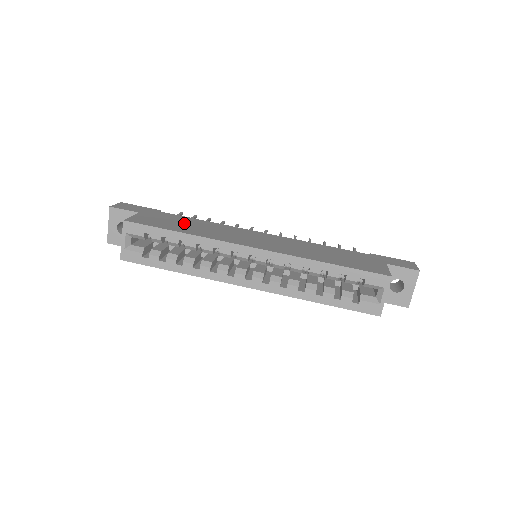
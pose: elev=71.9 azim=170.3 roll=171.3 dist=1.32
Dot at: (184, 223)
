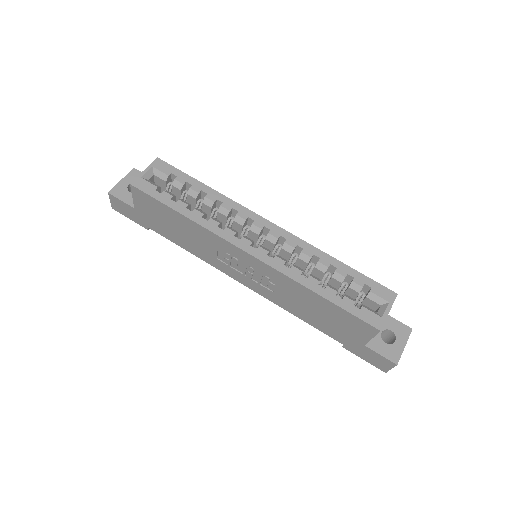
Dot at: occluded
